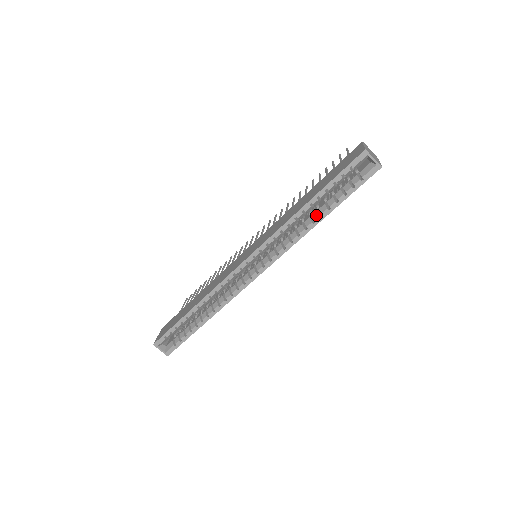
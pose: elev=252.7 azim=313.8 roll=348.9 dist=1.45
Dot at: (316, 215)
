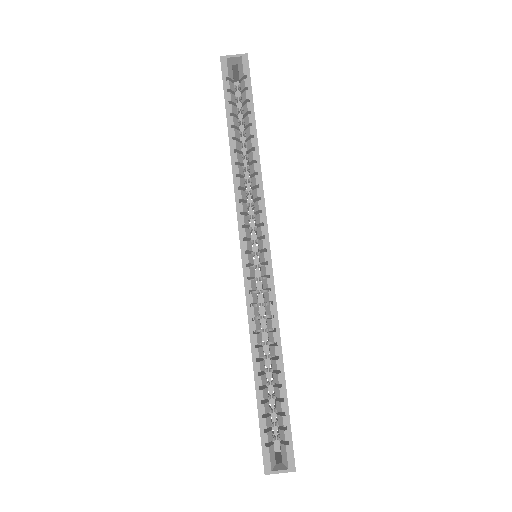
Dot at: (249, 143)
